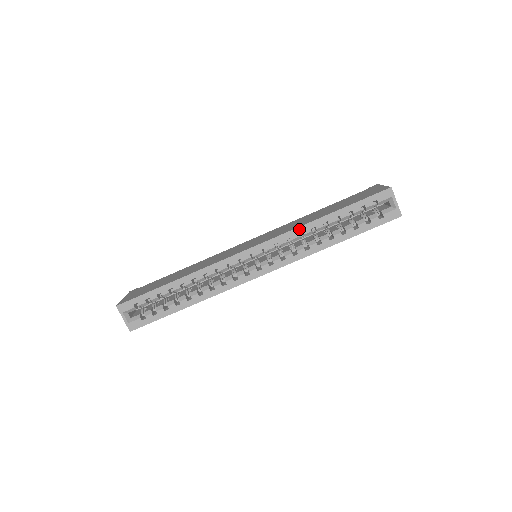
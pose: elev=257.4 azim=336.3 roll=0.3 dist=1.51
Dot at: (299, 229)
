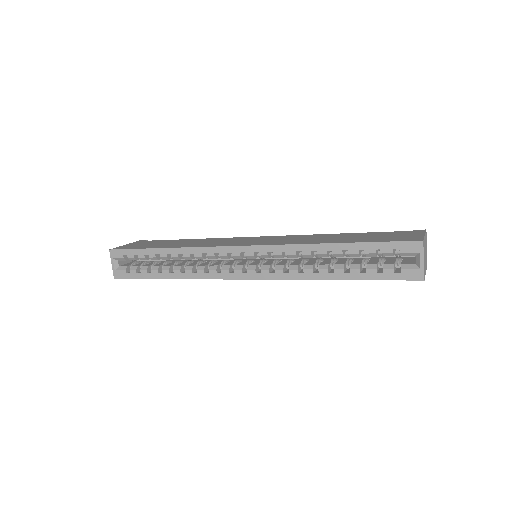
Dot at: (299, 246)
